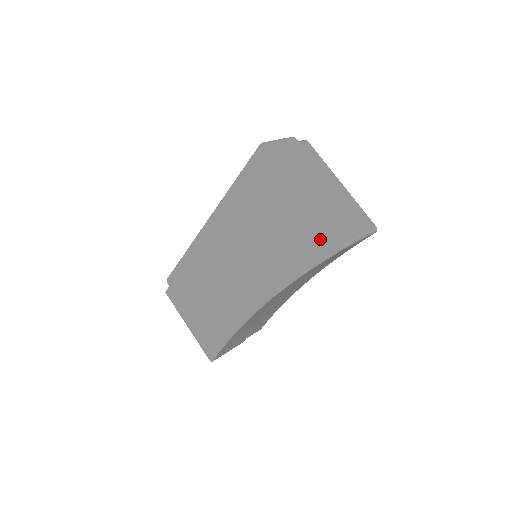
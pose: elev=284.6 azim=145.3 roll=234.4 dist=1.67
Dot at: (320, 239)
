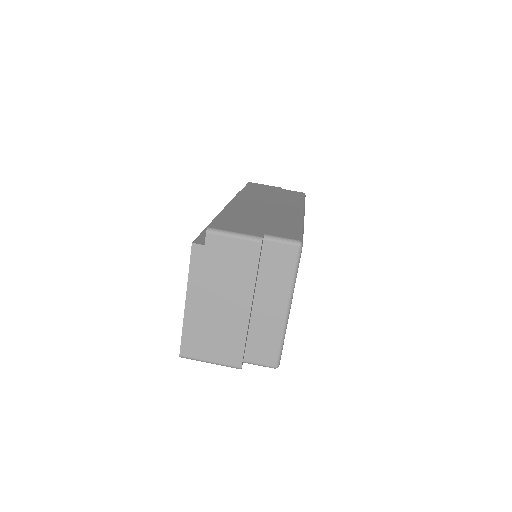
Dot at: occluded
